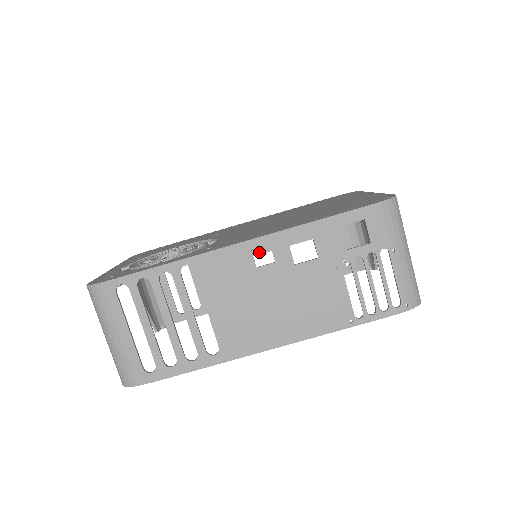
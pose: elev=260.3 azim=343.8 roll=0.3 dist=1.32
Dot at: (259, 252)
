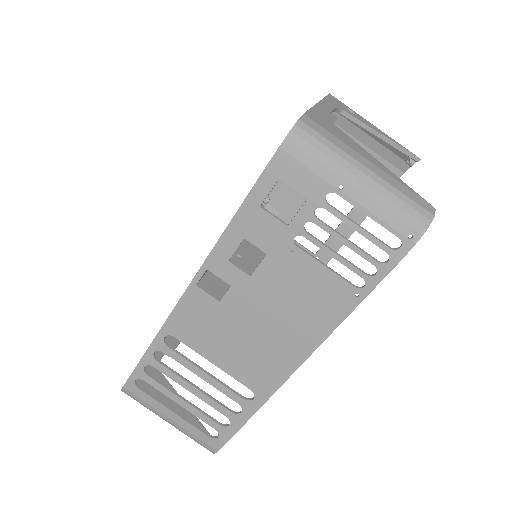
Dot at: occluded
